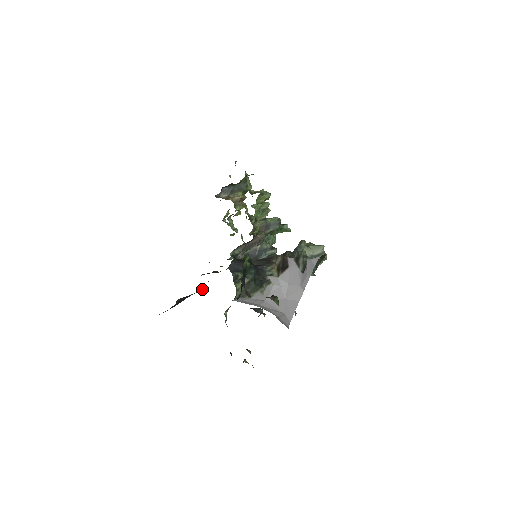
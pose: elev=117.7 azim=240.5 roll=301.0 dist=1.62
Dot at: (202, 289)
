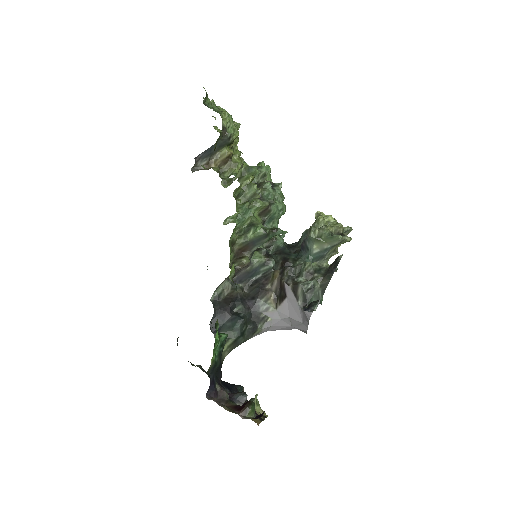
Dot at: occluded
